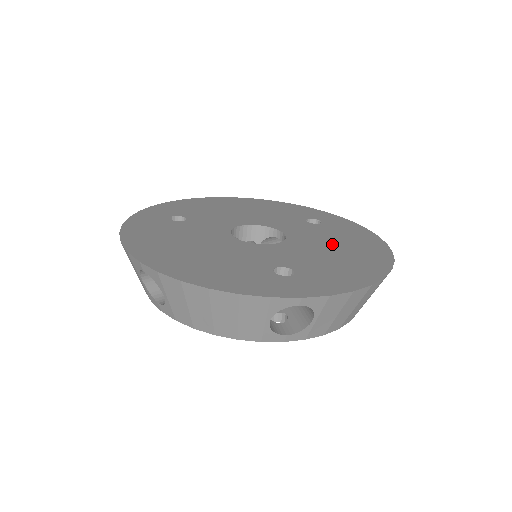
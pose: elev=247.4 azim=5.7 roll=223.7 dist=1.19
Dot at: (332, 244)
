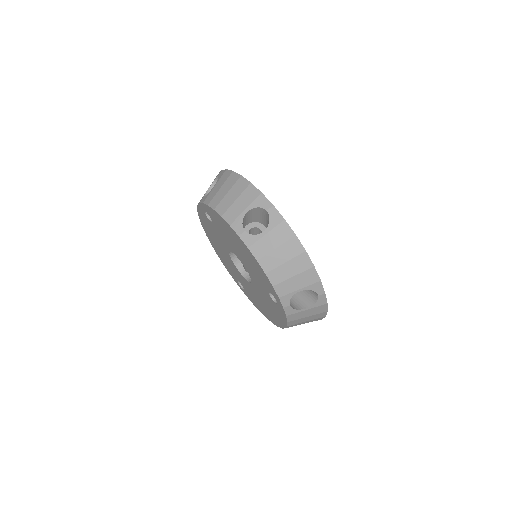
Dot at: occluded
